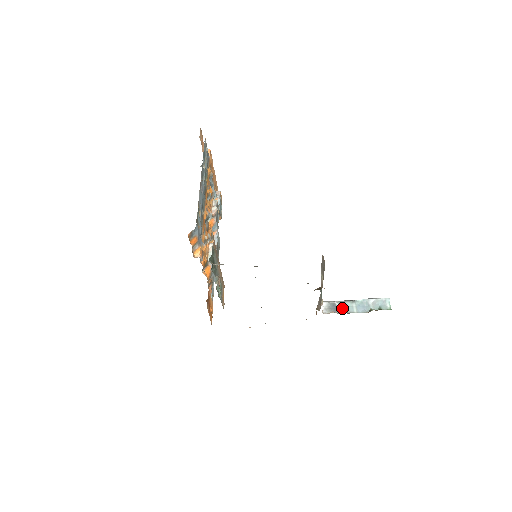
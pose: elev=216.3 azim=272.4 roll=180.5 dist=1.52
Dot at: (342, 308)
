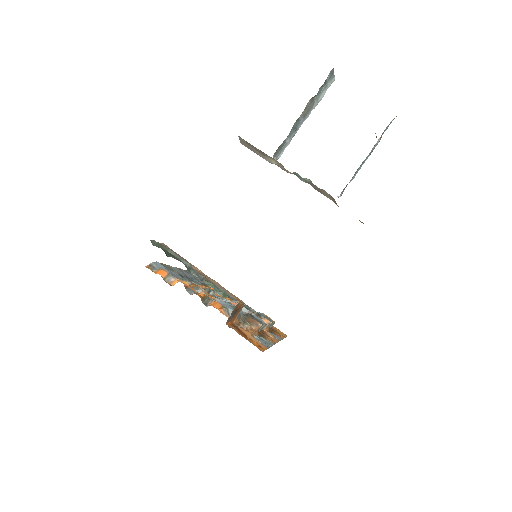
Dot at: occluded
